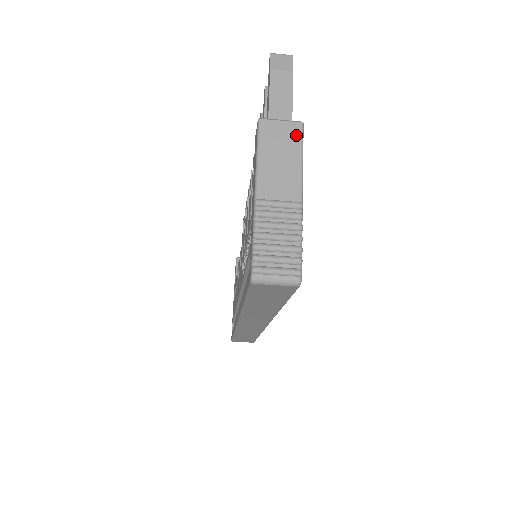
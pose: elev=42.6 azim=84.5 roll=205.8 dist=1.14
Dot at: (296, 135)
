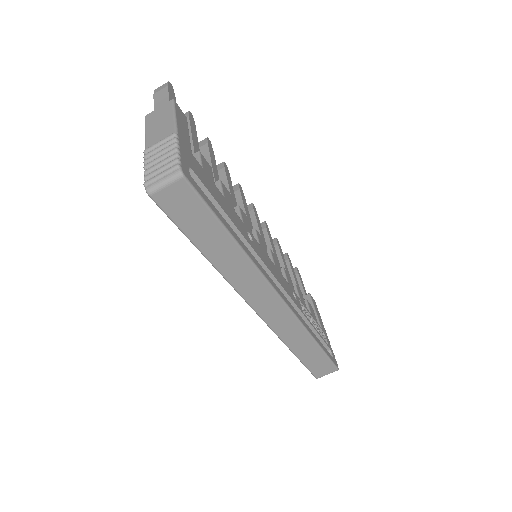
Dot at: (169, 107)
